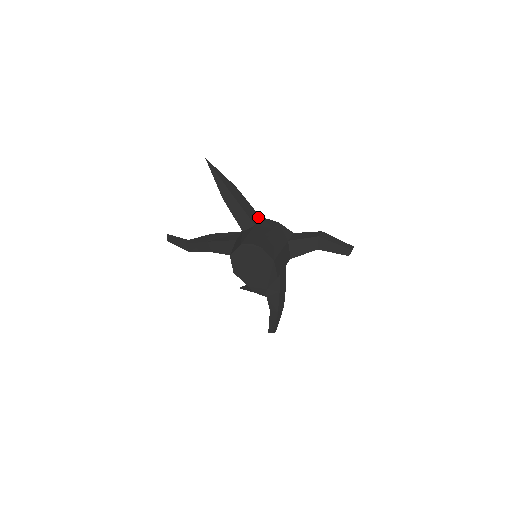
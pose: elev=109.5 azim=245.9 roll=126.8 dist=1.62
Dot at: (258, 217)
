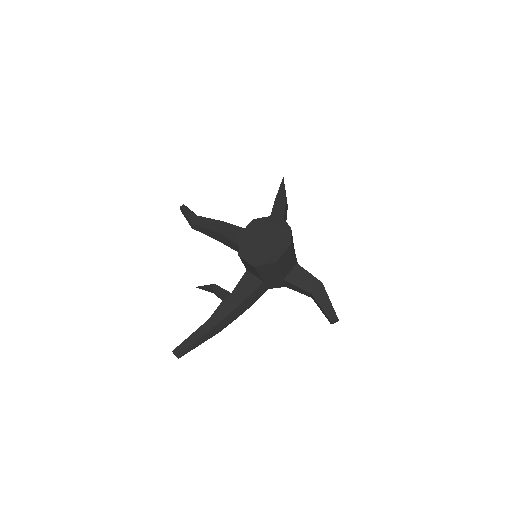
Dot at: occluded
